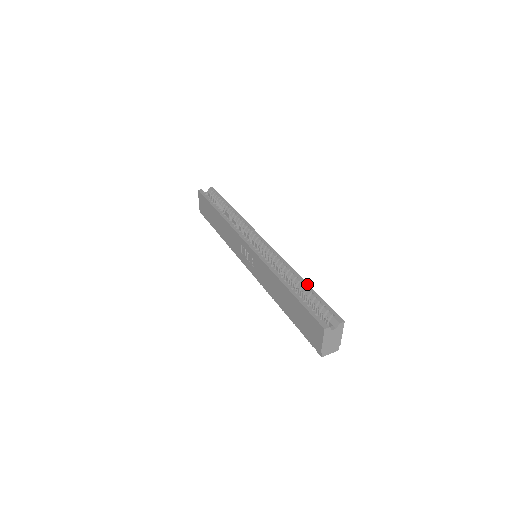
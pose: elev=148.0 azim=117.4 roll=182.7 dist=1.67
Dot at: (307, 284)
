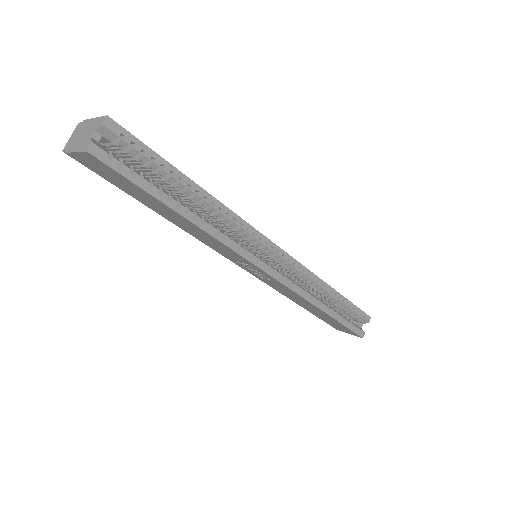
Dot at: (340, 295)
